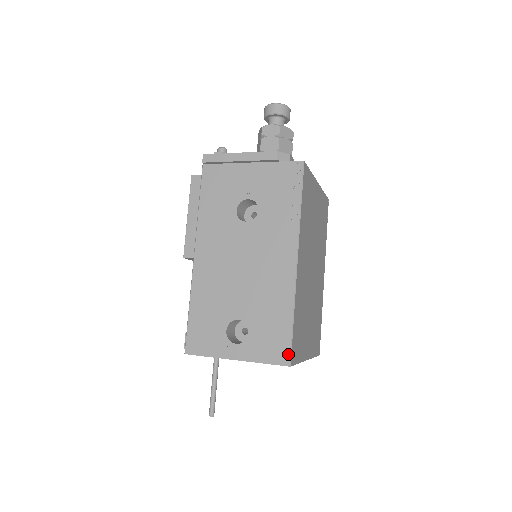
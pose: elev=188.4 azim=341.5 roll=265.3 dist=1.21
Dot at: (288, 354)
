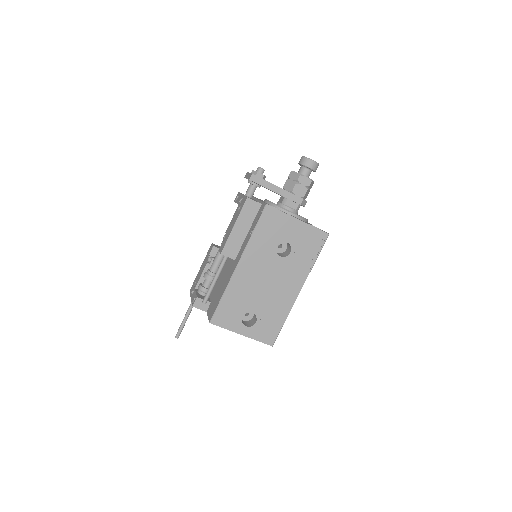
Dot at: (274, 340)
